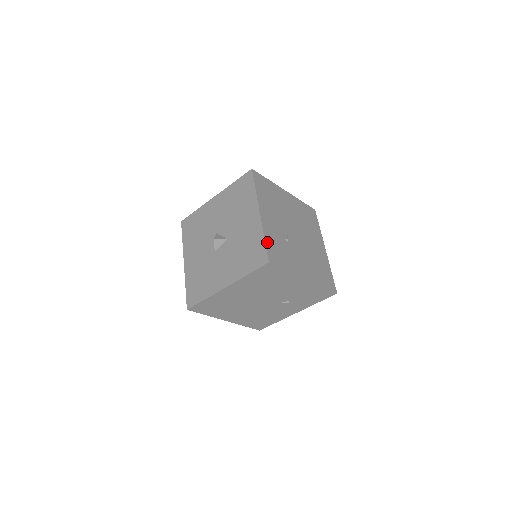
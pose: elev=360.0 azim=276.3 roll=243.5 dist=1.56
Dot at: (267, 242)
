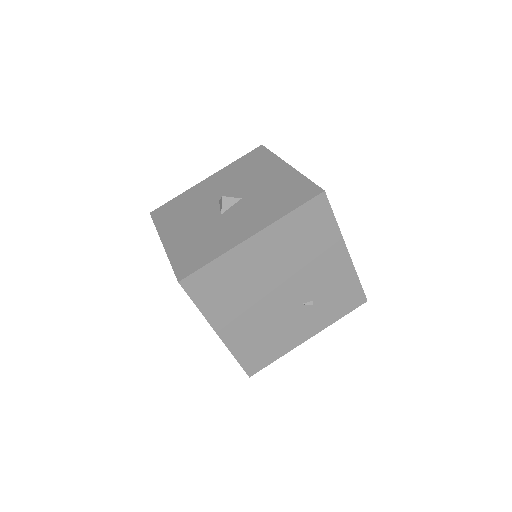
Dot at: (310, 182)
